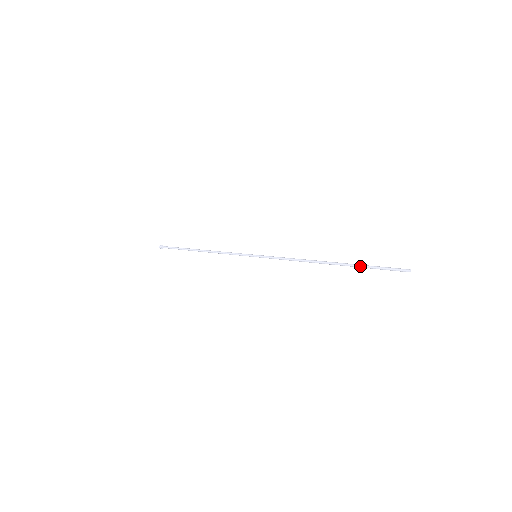
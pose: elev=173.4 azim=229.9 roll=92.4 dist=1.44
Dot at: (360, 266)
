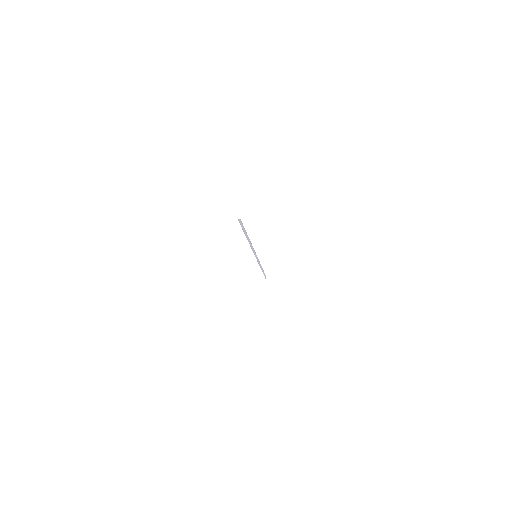
Dot at: (243, 230)
